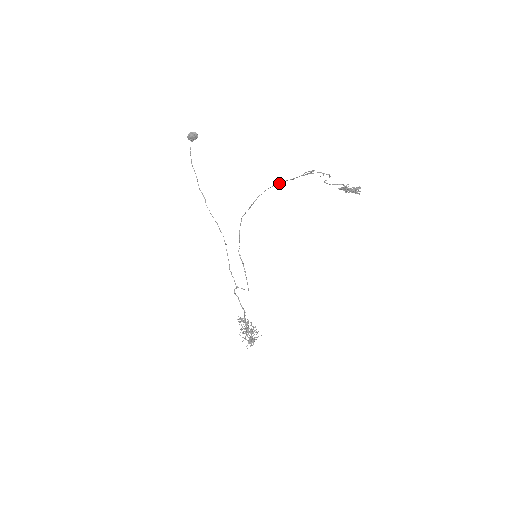
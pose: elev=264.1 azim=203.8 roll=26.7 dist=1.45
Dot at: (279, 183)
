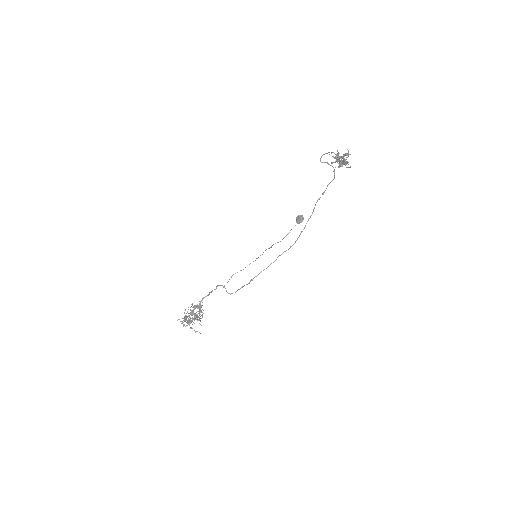
Dot at: occluded
